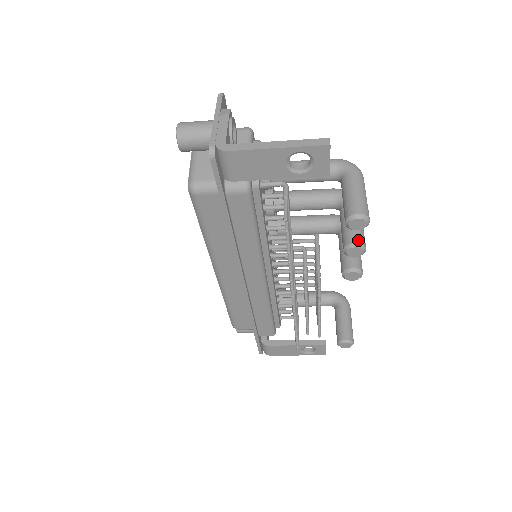
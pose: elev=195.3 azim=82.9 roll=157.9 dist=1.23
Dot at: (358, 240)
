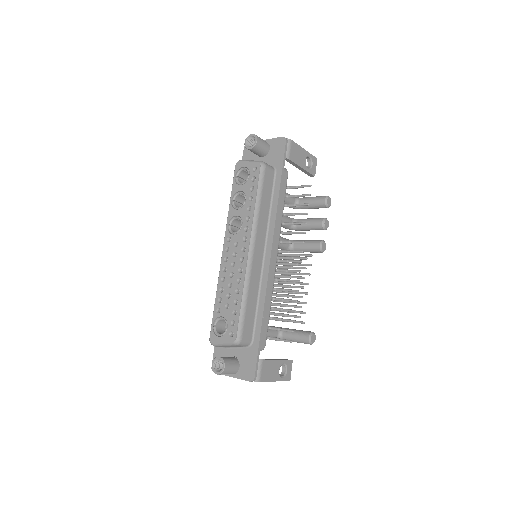
Dot at: occluded
